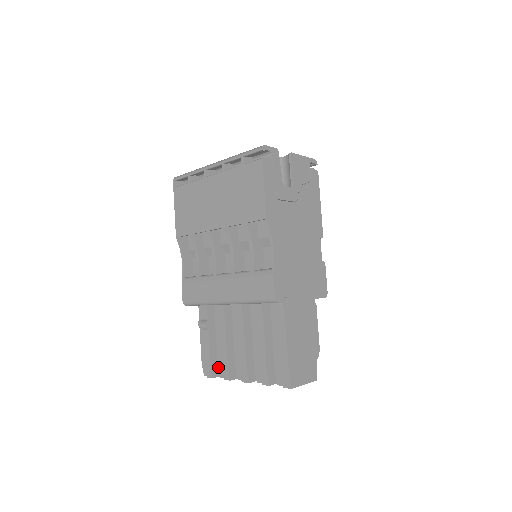
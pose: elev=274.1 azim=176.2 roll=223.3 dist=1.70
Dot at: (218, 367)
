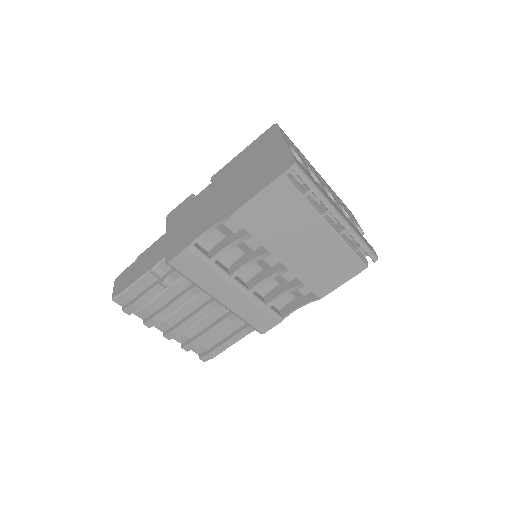
Dot at: (142, 310)
